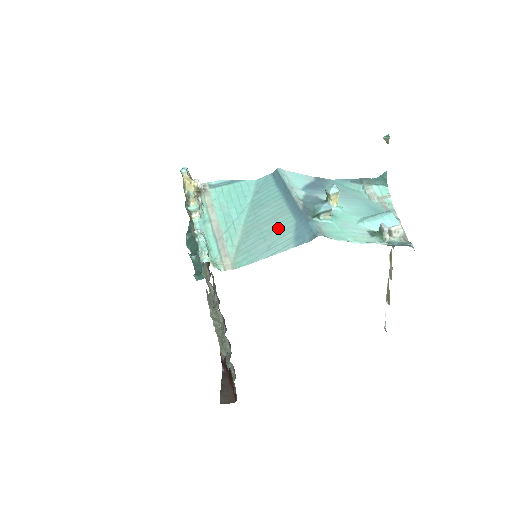
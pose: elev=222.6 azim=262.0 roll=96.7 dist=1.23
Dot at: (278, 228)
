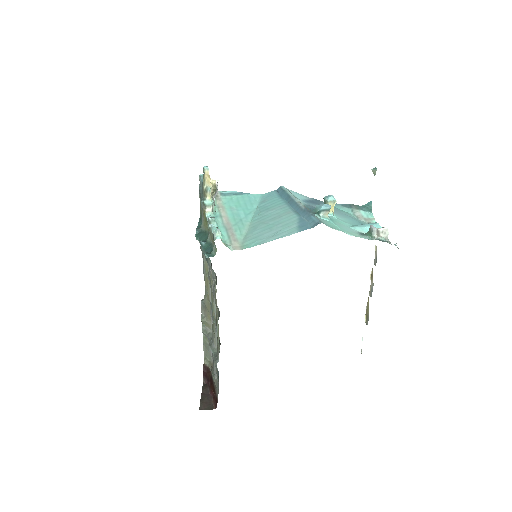
Dot at: (283, 222)
